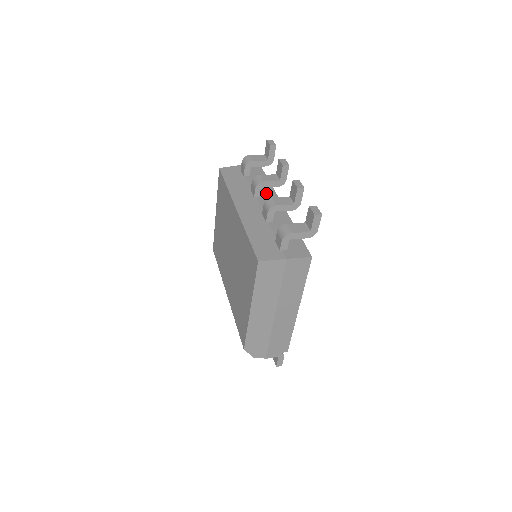
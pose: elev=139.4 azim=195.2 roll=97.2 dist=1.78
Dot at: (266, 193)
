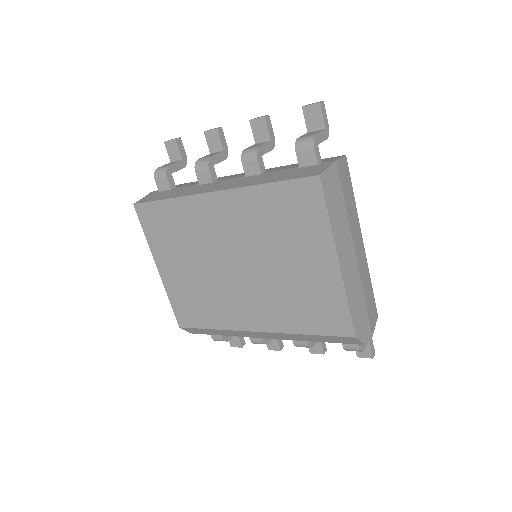
Dot at: occluded
